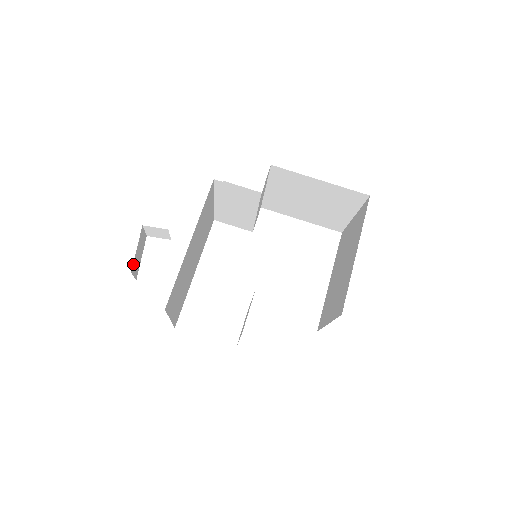
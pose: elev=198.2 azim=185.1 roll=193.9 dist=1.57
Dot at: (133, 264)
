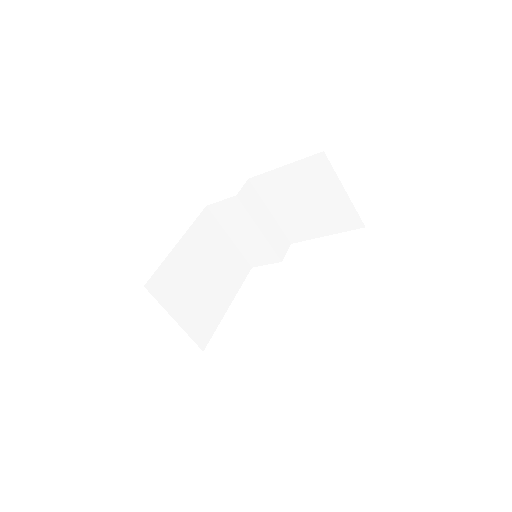
Dot at: occluded
